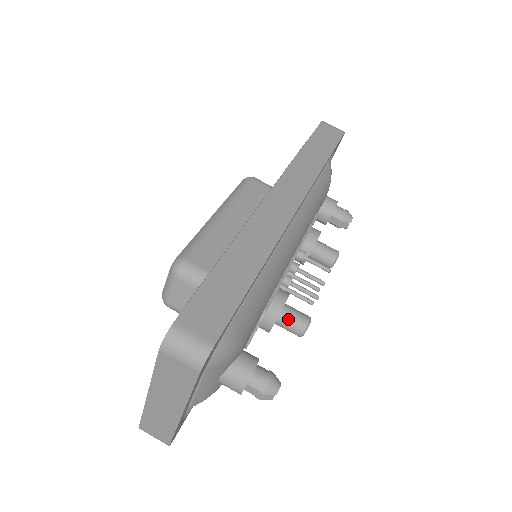
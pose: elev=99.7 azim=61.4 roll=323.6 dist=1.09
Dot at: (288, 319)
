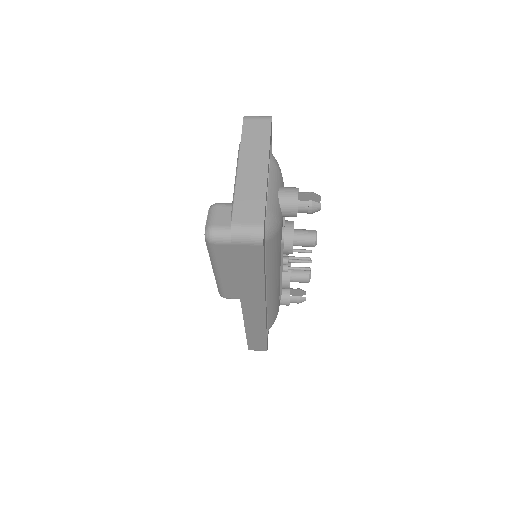
Dot at: (301, 230)
